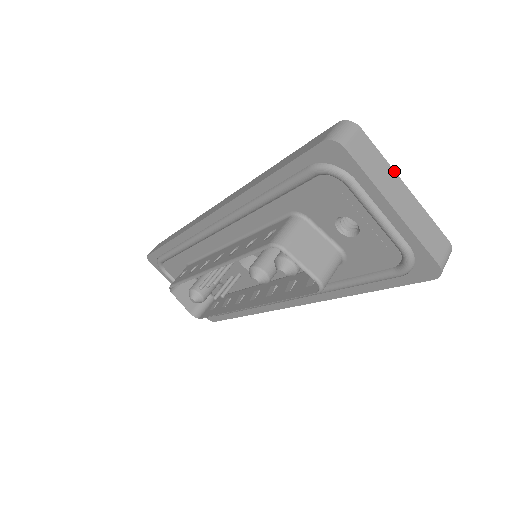
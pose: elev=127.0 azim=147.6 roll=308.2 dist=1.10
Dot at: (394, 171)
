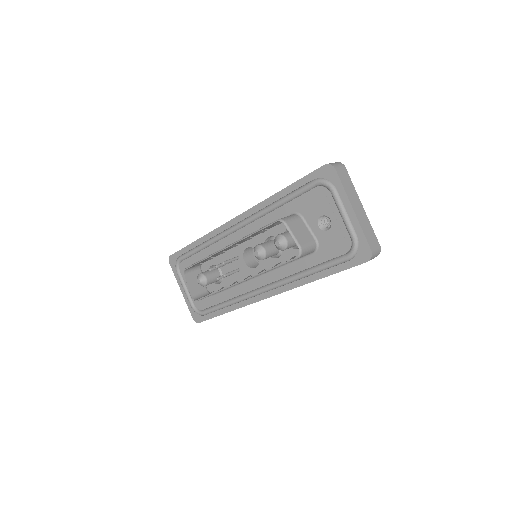
Dot at: occluded
